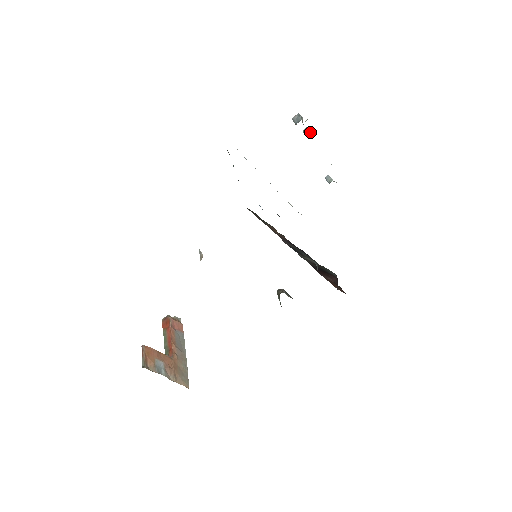
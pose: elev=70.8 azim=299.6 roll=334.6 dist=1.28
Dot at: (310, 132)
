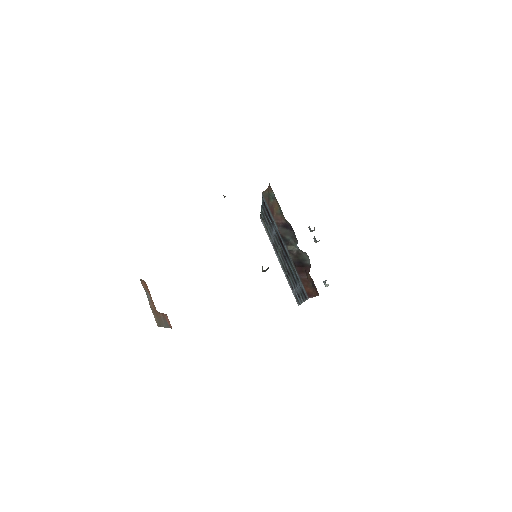
Dot at: occluded
